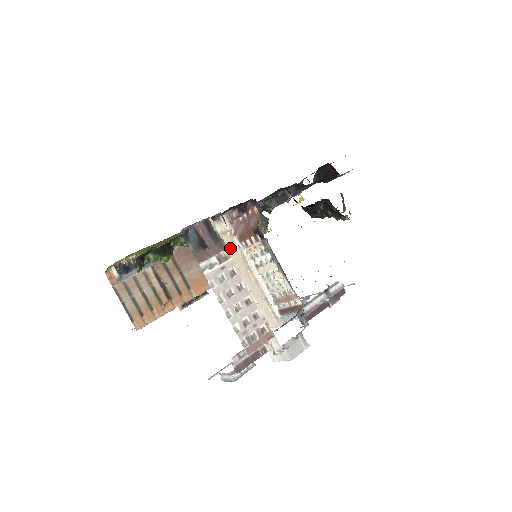
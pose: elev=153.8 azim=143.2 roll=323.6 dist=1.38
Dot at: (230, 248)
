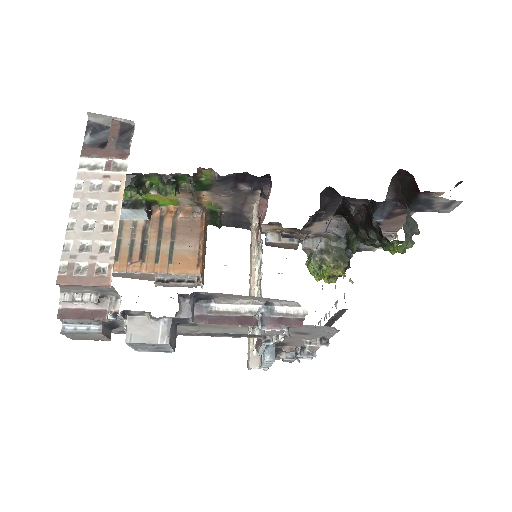
Dot at: (251, 249)
